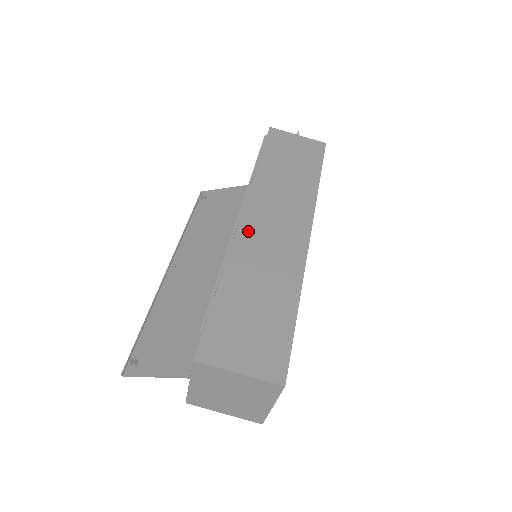
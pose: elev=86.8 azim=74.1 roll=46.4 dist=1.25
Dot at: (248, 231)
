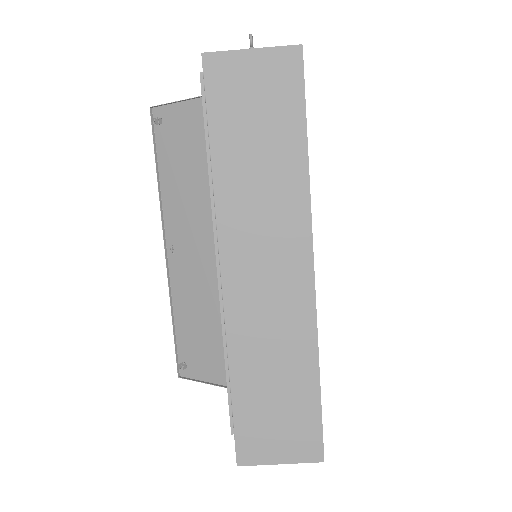
Dot at: (237, 296)
